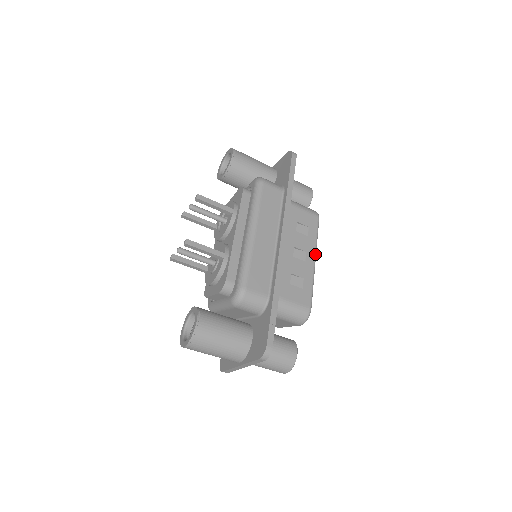
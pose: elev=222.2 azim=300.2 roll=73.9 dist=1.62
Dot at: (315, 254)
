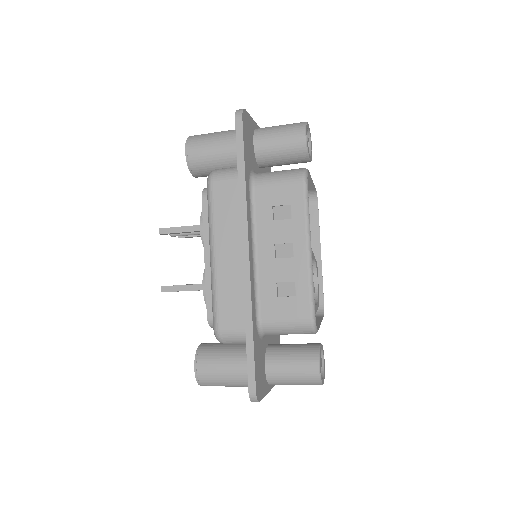
Dot at: (307, 239)
